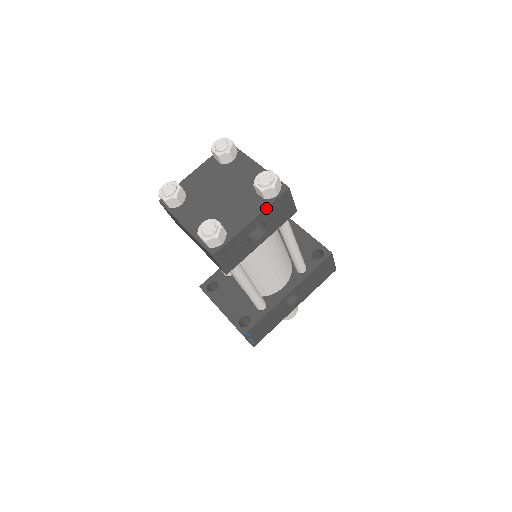
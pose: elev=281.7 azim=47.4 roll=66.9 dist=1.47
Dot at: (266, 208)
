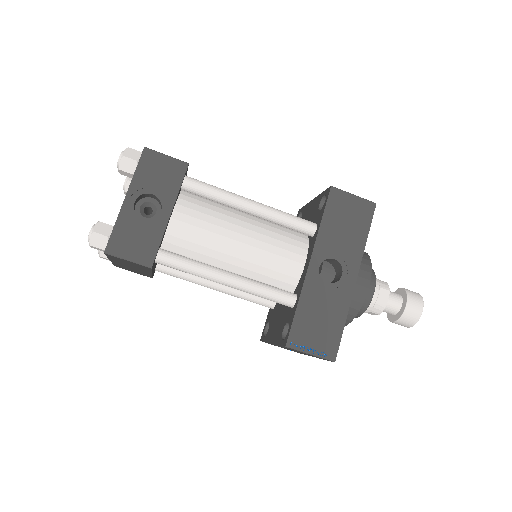
Dot at: (132, 178)
